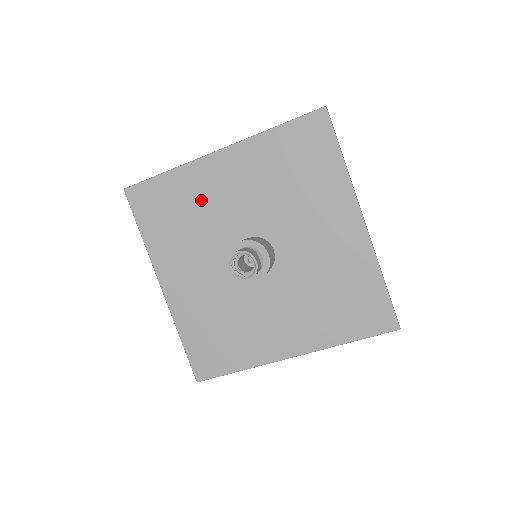
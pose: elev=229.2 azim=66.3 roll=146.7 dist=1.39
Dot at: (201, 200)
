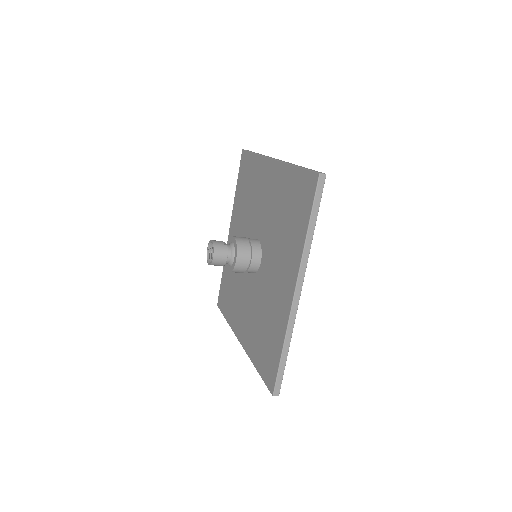
Dot at: occluded
